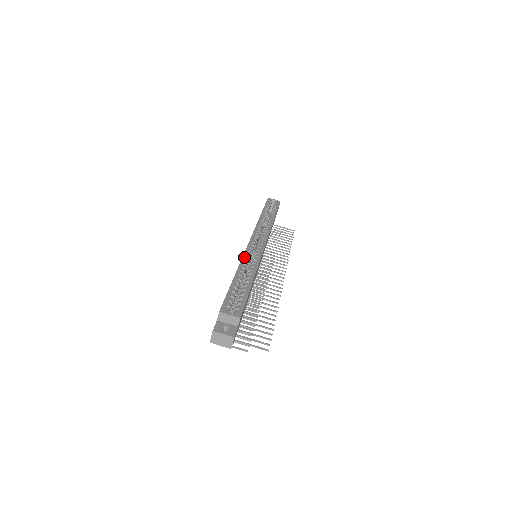
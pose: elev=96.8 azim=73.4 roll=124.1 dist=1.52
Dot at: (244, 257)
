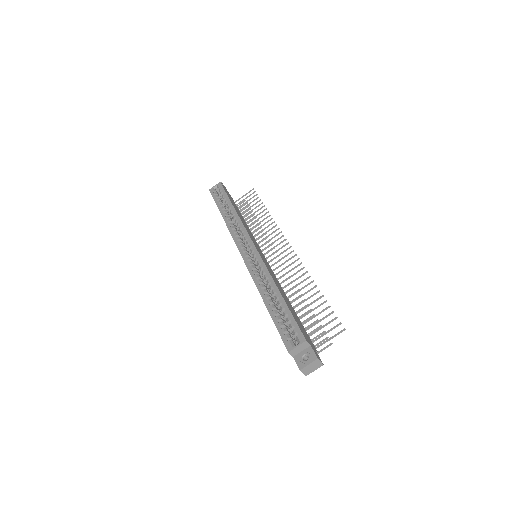
Dot at: (253, 276)
